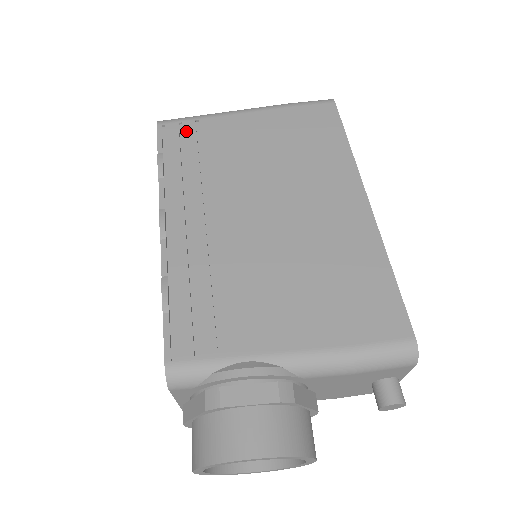
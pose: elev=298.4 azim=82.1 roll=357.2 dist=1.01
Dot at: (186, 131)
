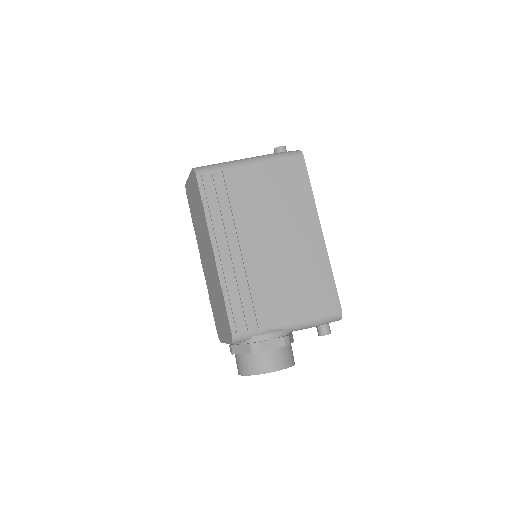
Dot at: (216, 180)
